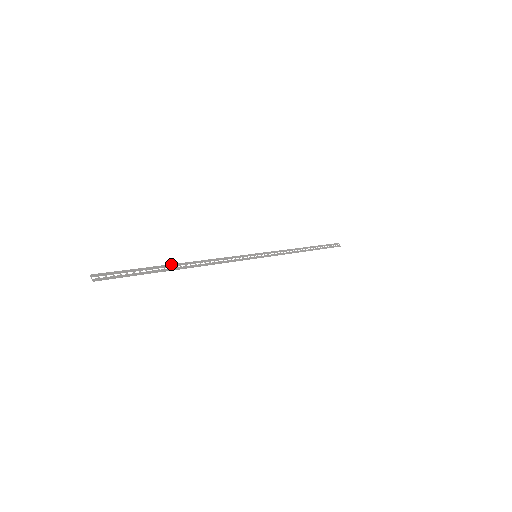
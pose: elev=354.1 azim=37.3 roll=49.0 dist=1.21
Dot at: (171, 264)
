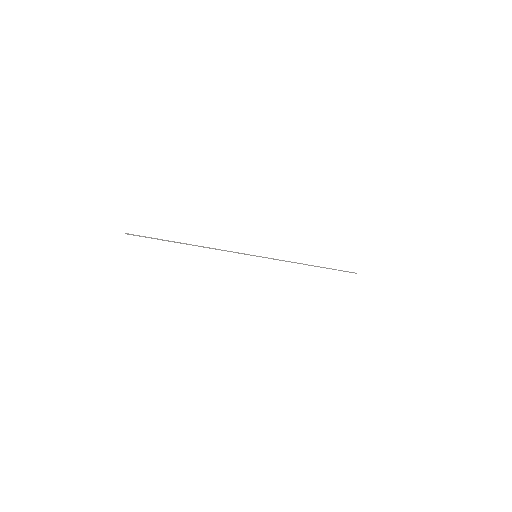
Dot at: (181, 243)
